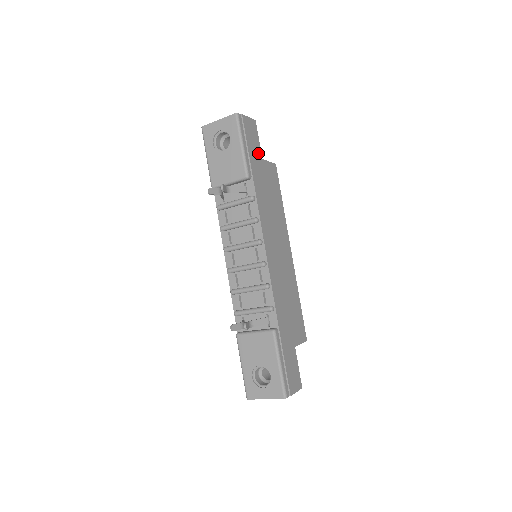
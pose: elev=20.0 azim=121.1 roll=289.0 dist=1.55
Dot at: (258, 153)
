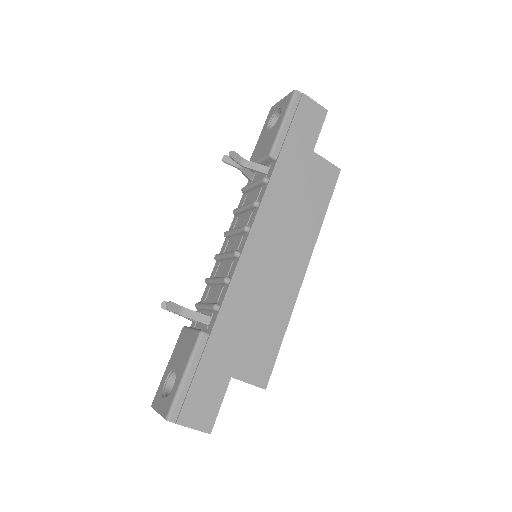
Dot at: (309, 142)
